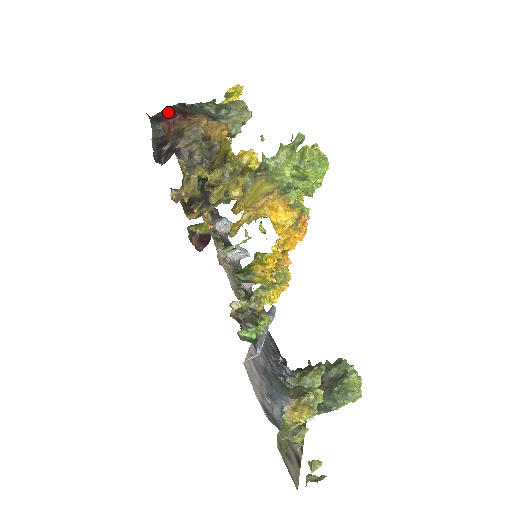
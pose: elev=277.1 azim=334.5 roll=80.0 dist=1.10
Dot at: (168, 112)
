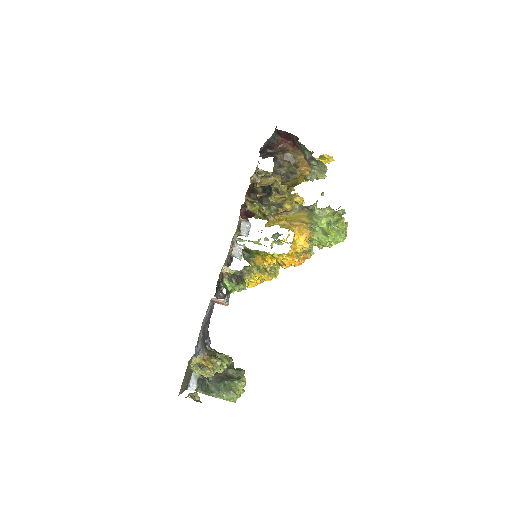
Dot at: (287, 135)
